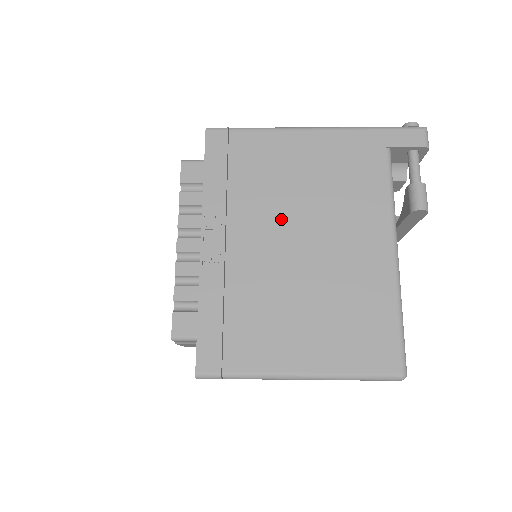
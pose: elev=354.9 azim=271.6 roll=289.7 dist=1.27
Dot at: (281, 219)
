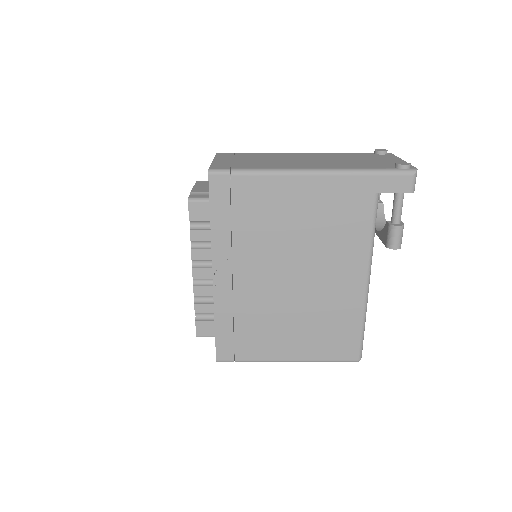
Dot at: (278, 257)
